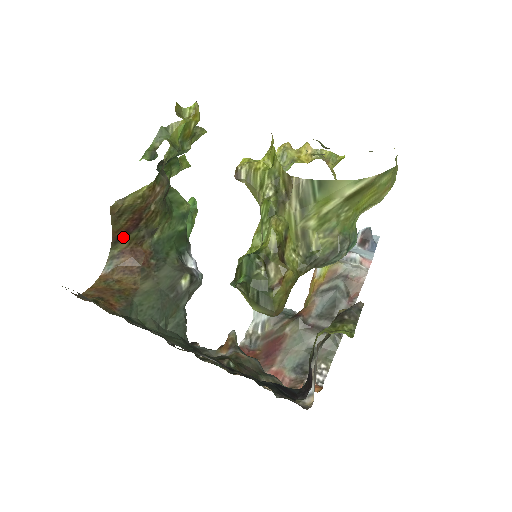
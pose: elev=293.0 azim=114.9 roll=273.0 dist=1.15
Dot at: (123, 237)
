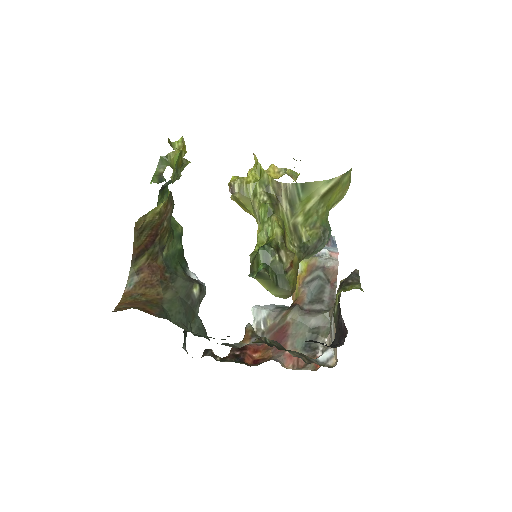
Dot at: (142, 254)
